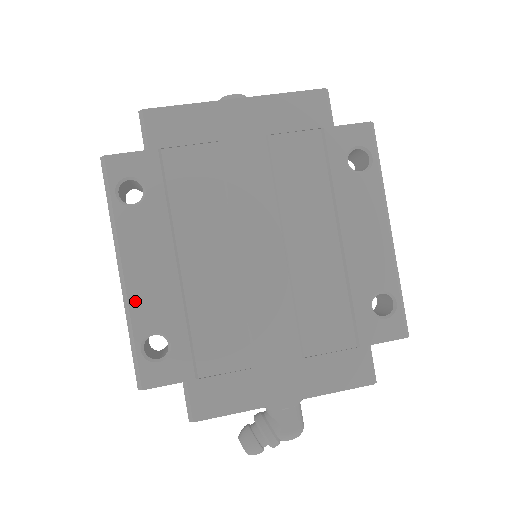
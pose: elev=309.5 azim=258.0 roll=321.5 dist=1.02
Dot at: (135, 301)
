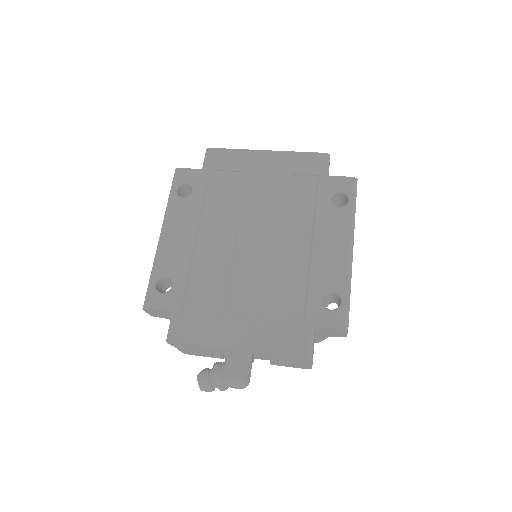
Dot at: (162, 252)
